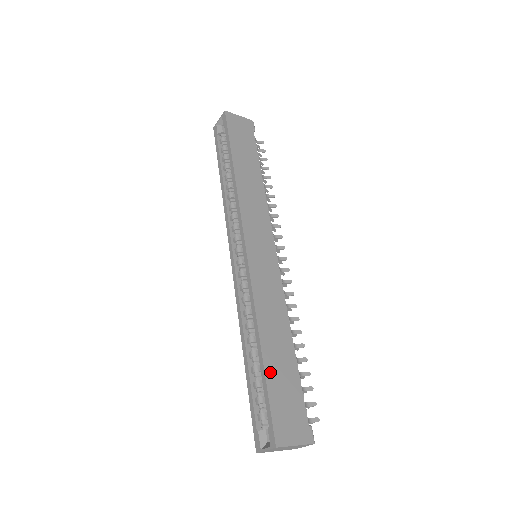
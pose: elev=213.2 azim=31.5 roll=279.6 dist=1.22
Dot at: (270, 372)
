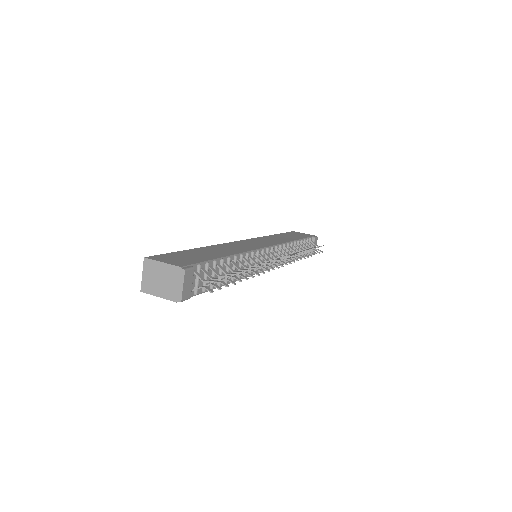
Dot at: (189, 252)
